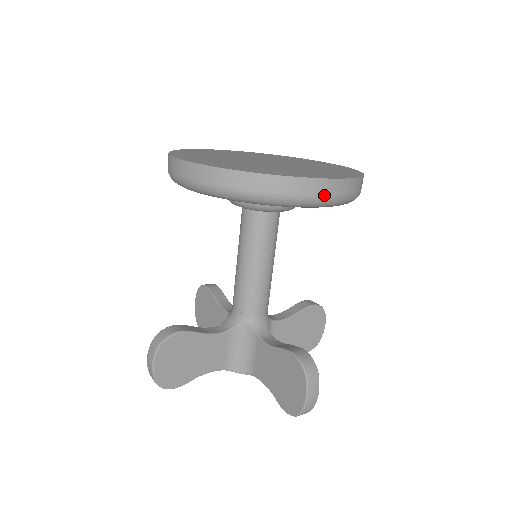
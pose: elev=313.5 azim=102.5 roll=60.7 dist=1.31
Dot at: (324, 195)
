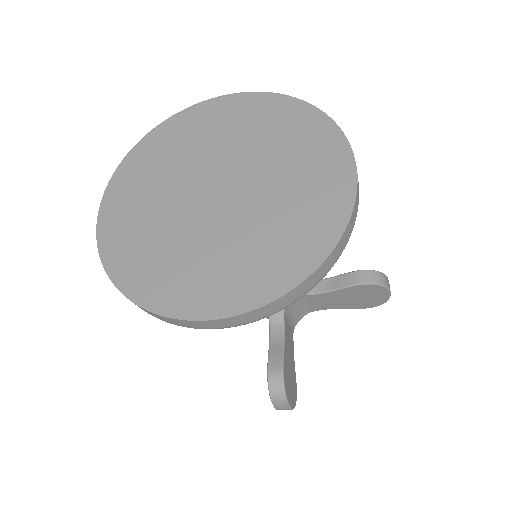
Dot at: (209, 328)
